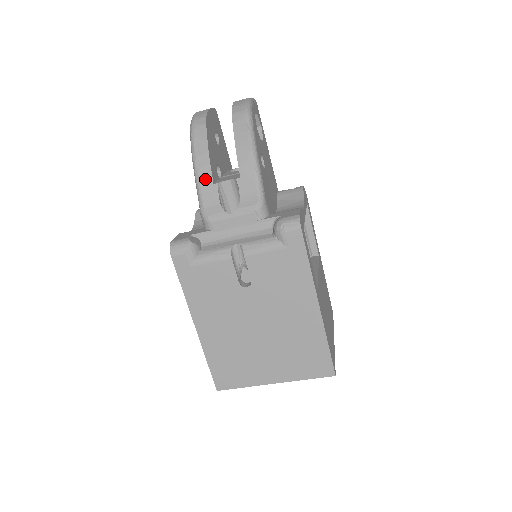
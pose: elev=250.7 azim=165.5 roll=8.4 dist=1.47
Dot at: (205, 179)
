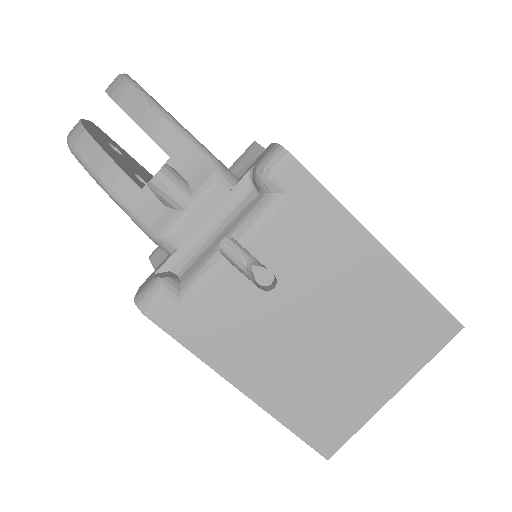
Dot at: (127, 191)
